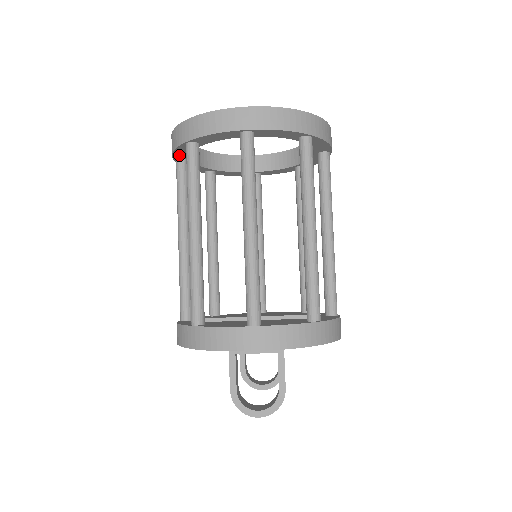
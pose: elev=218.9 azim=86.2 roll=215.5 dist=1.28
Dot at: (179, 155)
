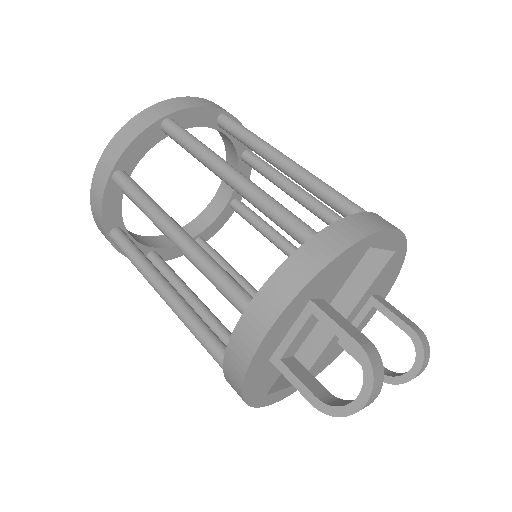
Dot at: occluded
